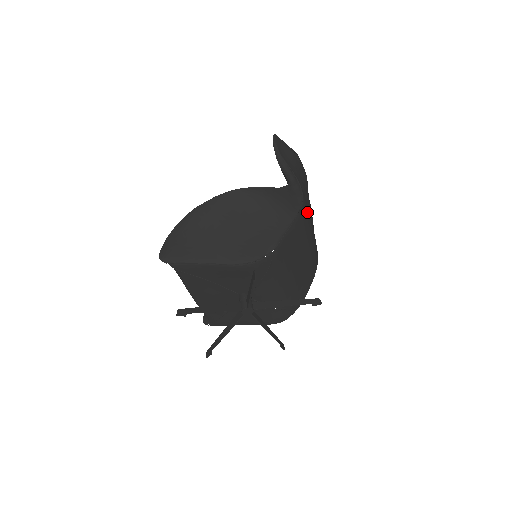
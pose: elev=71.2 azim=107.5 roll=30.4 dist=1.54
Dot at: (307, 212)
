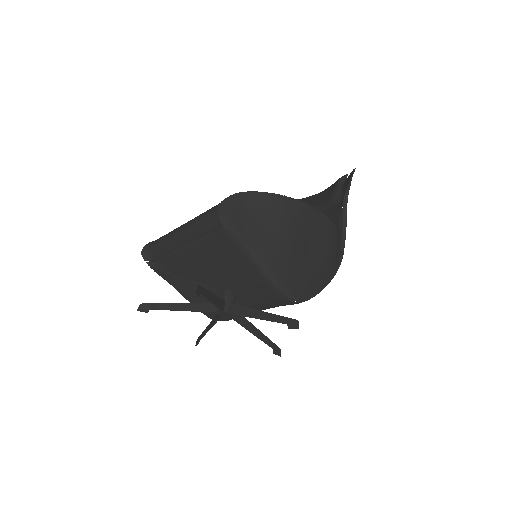
Dot at: occluded
